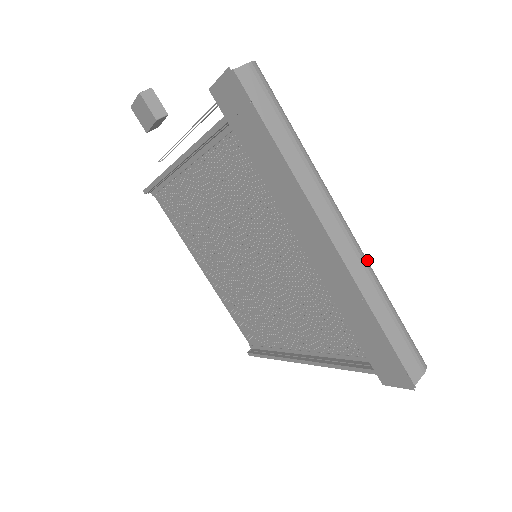
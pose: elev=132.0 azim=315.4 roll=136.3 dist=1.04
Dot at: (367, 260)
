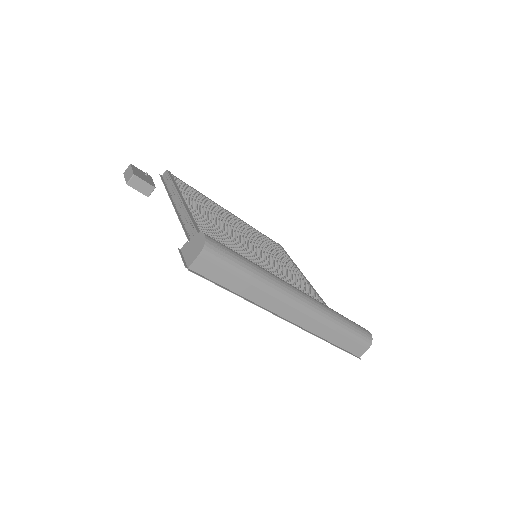
Dot at: (321, 312)
